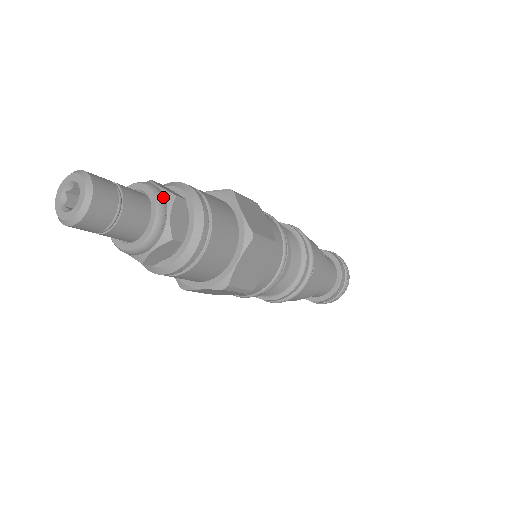
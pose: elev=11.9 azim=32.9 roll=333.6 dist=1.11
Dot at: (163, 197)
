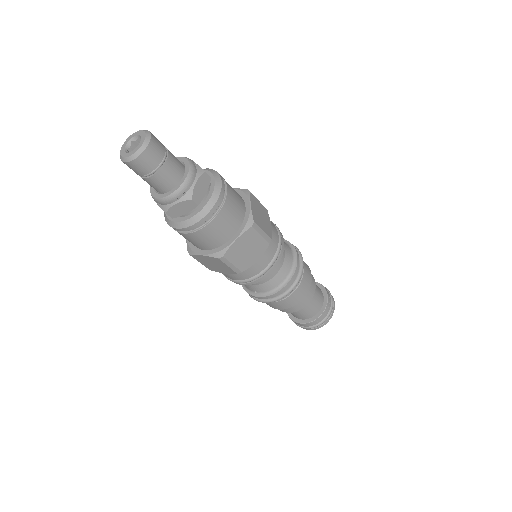
Dot at: occluded
